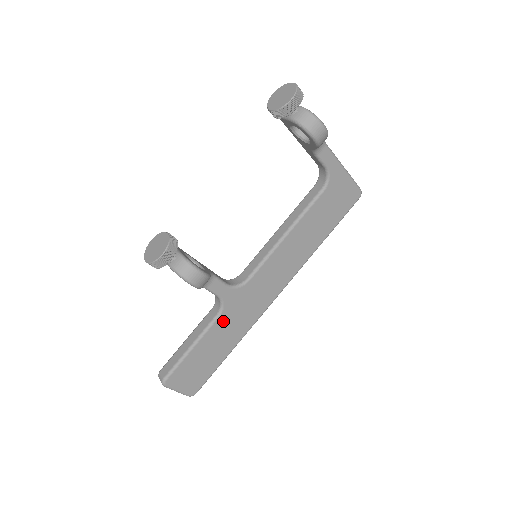
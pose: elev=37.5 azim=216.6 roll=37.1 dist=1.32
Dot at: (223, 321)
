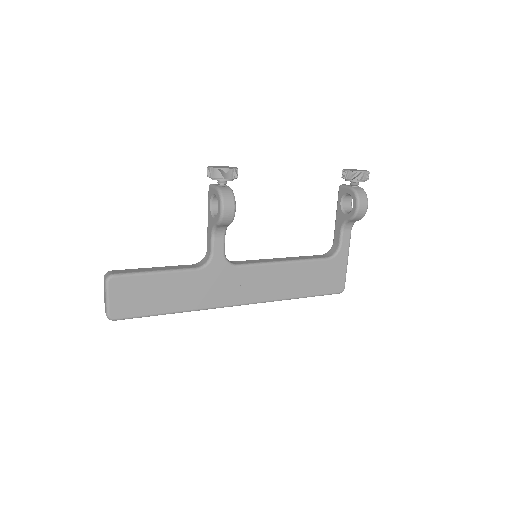
Dot at: (195, 278)
